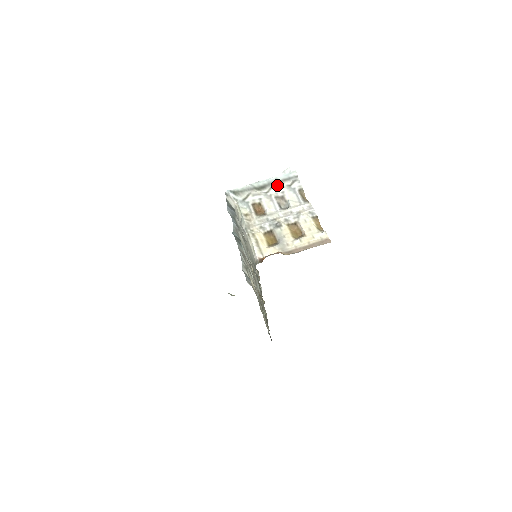
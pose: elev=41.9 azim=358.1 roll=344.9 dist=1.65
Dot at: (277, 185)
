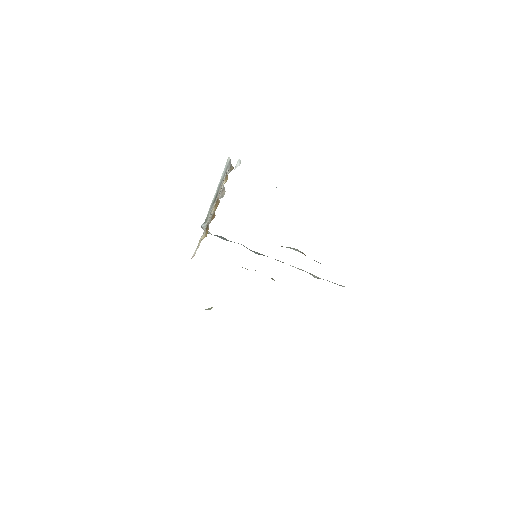
Dot at: occluded
